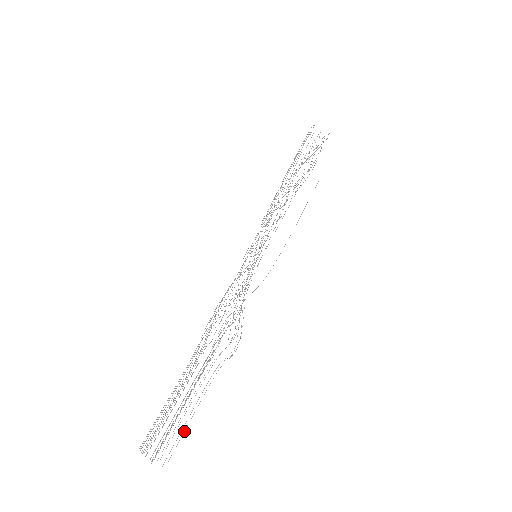
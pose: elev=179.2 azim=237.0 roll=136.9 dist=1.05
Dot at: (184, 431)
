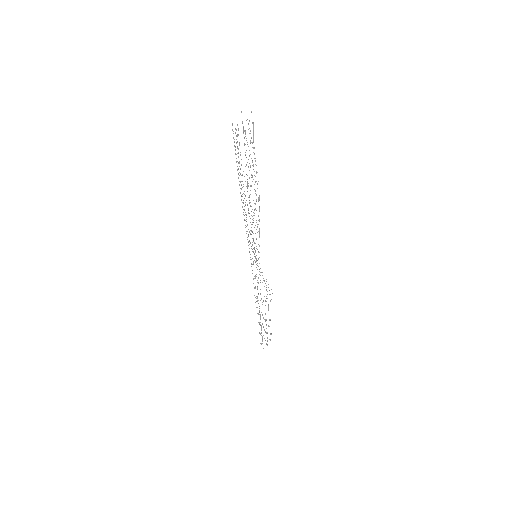
Dot at: occluded
